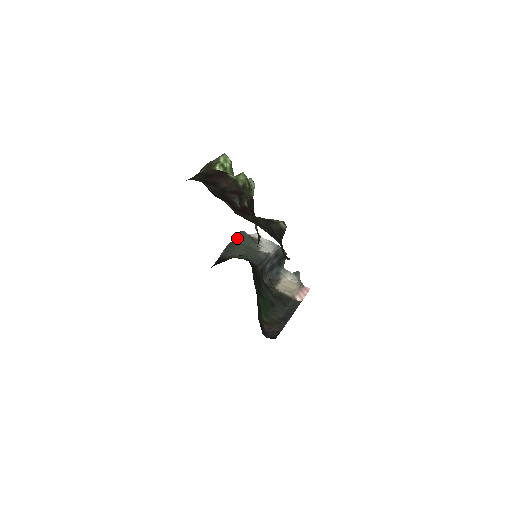
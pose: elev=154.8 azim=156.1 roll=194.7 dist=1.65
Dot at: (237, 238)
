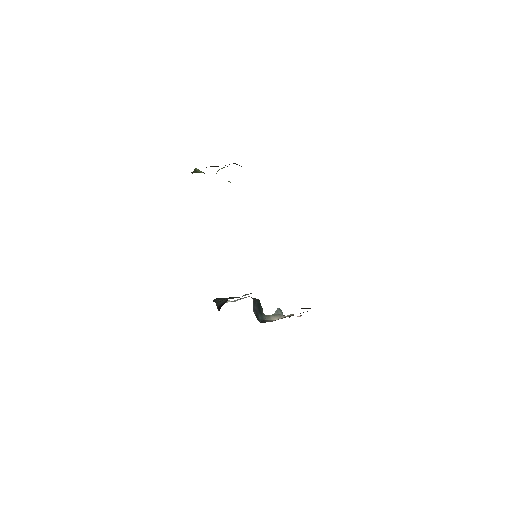
Dot at: (215, 301)
